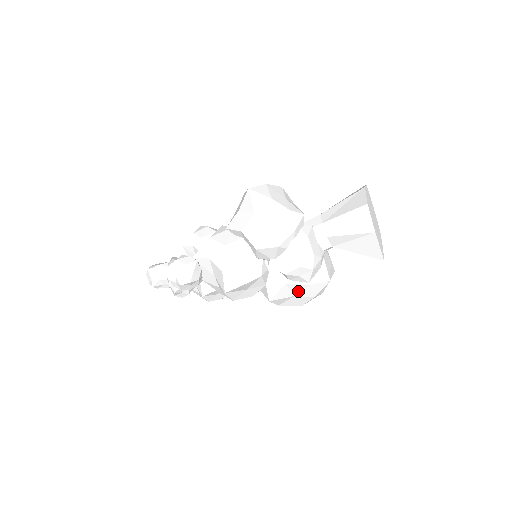
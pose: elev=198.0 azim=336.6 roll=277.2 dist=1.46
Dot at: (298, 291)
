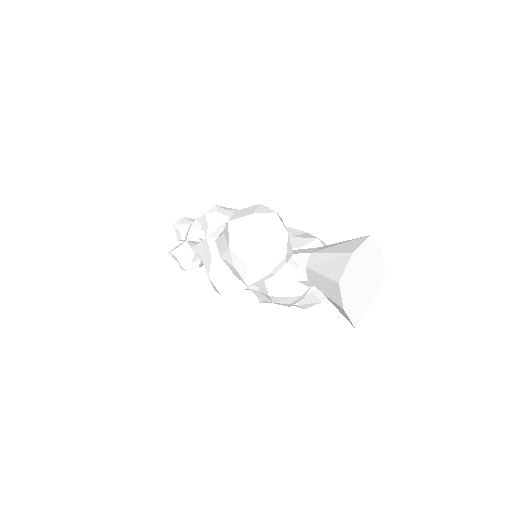
Dot at: occluded
